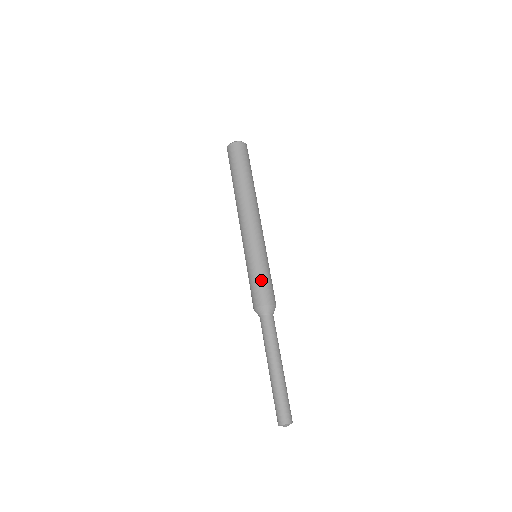
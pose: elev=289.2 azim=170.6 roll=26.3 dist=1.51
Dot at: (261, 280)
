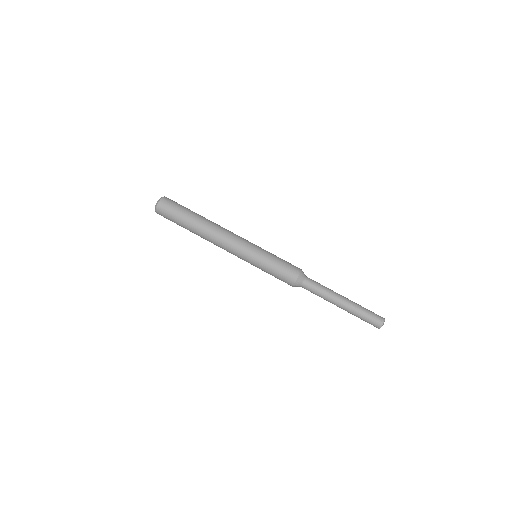
Dot at: (276, 271)
